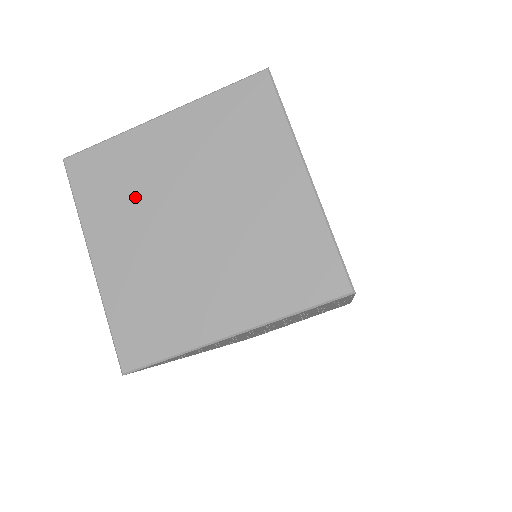
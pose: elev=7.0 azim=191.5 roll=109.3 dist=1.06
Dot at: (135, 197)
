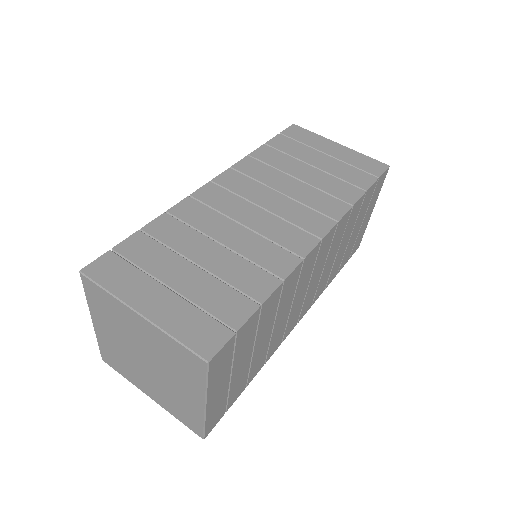
Dot at: (117, 326)
